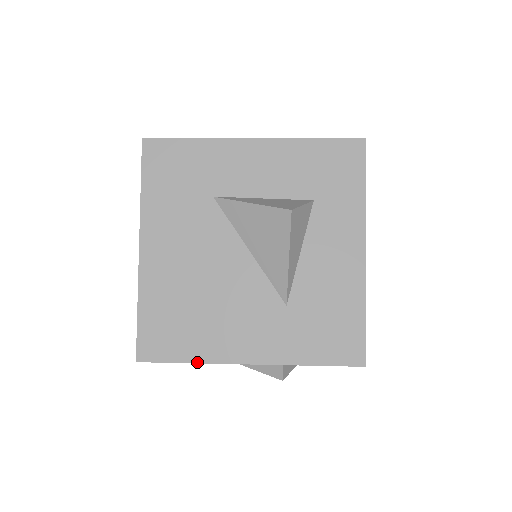
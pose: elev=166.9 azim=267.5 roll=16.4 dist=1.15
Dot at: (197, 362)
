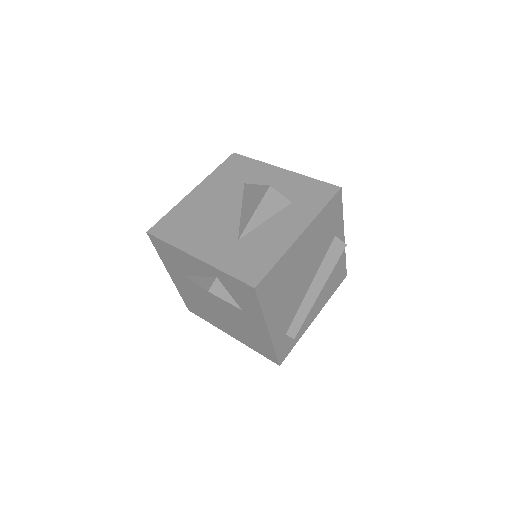
Dot at: (172, 245)
